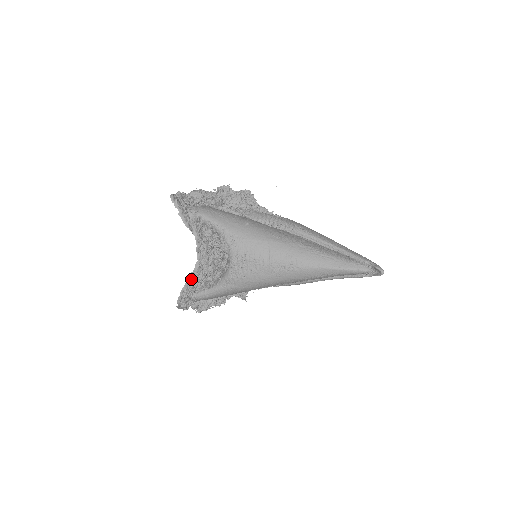
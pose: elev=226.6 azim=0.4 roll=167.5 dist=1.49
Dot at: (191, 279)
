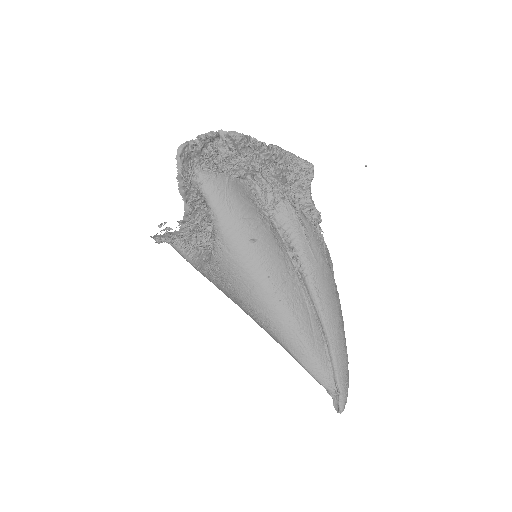
Dot at: (167, 236)
